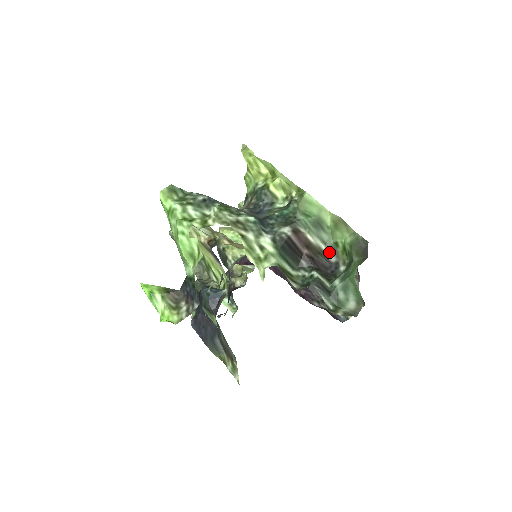
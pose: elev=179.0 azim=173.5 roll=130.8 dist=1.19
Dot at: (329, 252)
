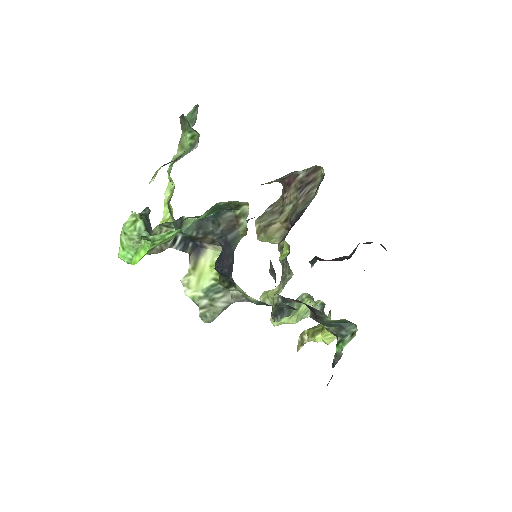
Dot at: (193, 149)
